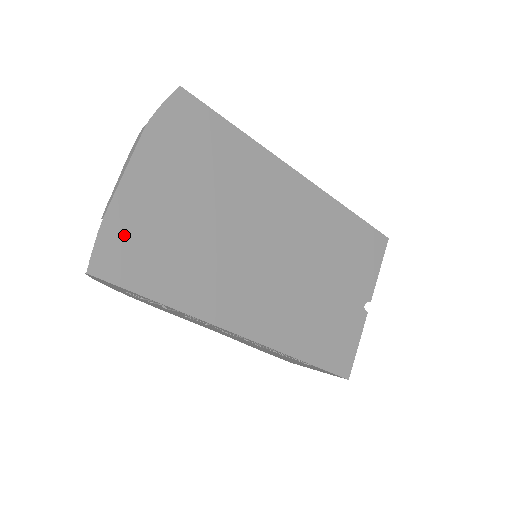
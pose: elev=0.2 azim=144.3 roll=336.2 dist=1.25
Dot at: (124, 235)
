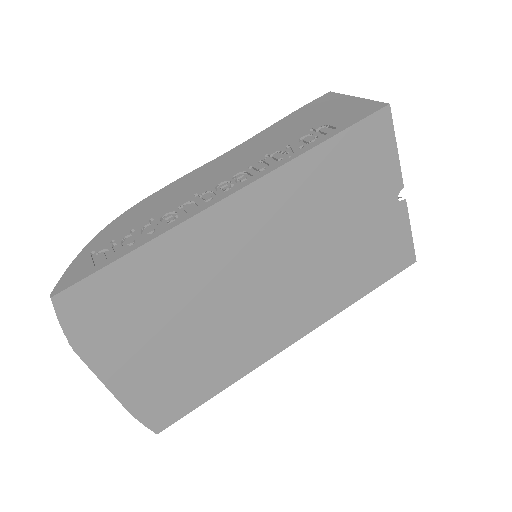
Dot at: (151, 402)
